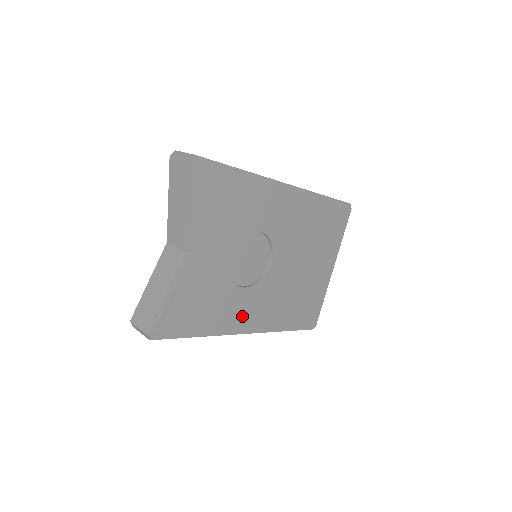
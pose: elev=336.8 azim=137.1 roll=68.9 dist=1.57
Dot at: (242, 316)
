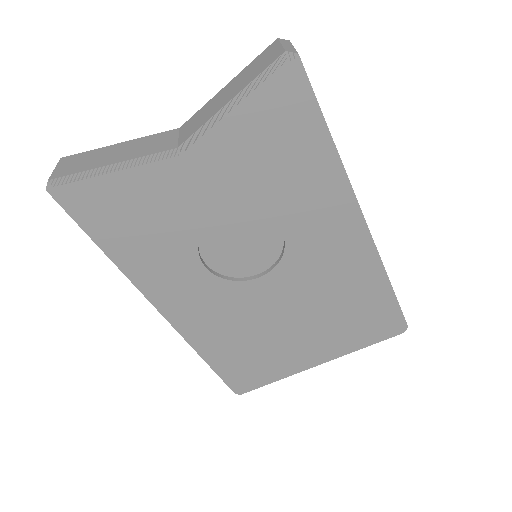
Dot at: (173, 290)
